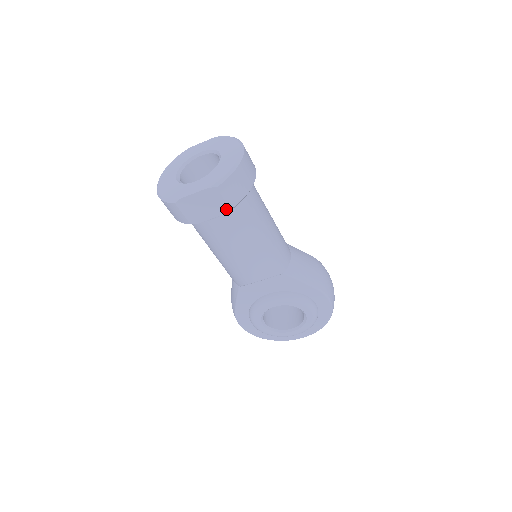
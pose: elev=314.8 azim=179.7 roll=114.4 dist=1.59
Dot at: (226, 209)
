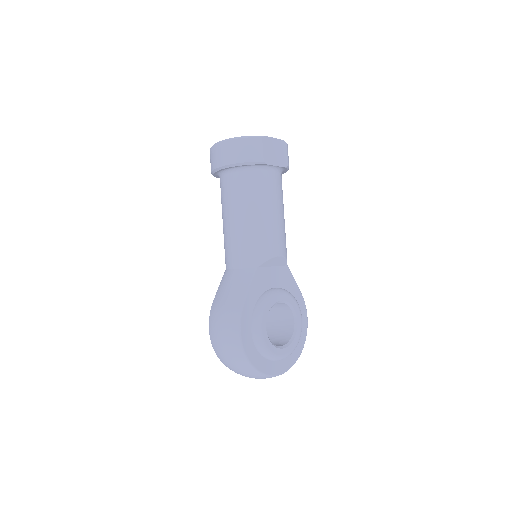
Dot at: (286, 164)
